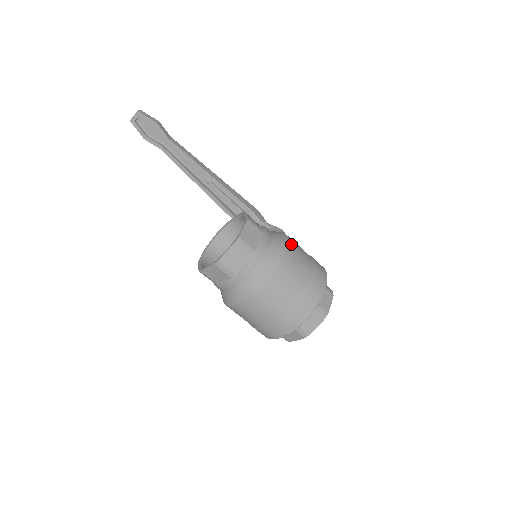
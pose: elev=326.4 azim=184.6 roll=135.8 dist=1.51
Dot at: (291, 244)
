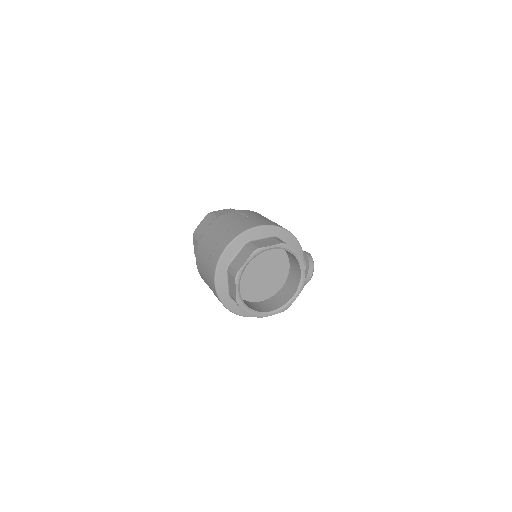
Dot at: (254, 212)
